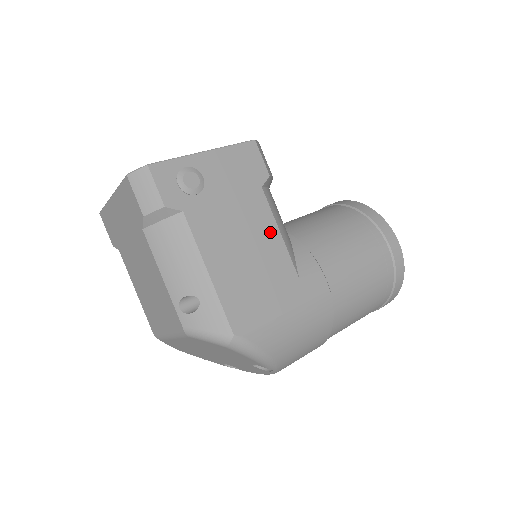
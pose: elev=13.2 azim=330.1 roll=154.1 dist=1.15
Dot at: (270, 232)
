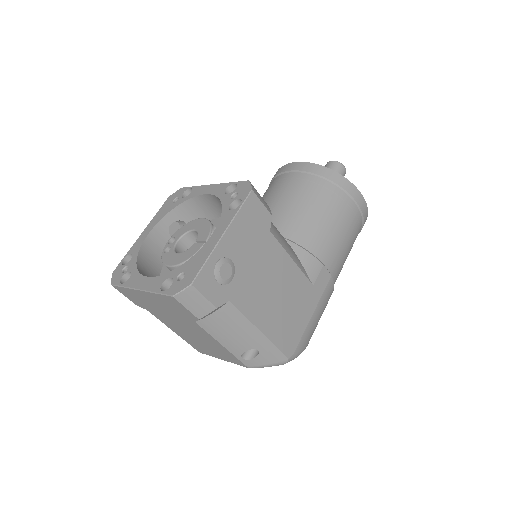
Dot at: (286, 265)
